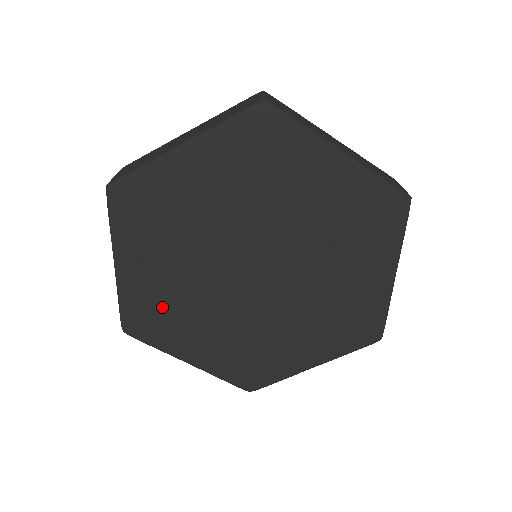
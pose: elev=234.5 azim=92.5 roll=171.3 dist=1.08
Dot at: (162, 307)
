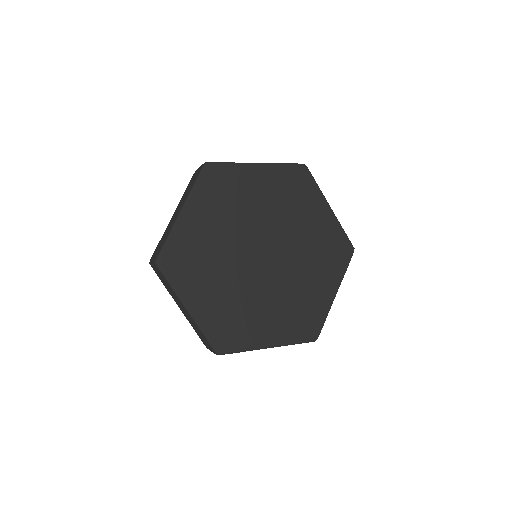
Dot at: (194, 255)
